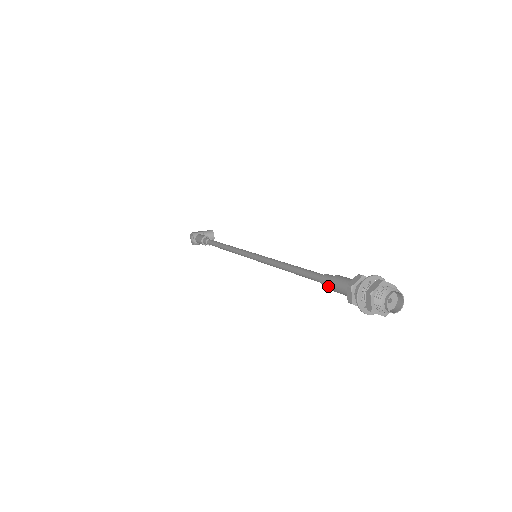
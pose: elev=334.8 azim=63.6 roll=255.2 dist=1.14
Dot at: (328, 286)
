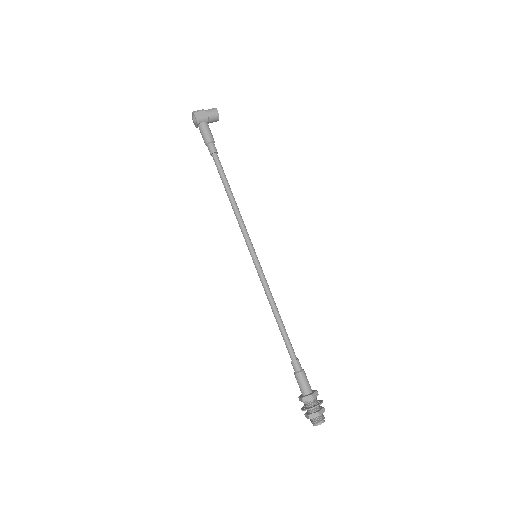
Dot at: (294, 369)
